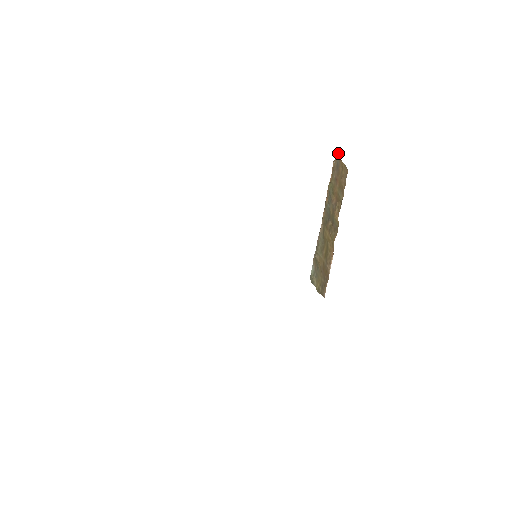
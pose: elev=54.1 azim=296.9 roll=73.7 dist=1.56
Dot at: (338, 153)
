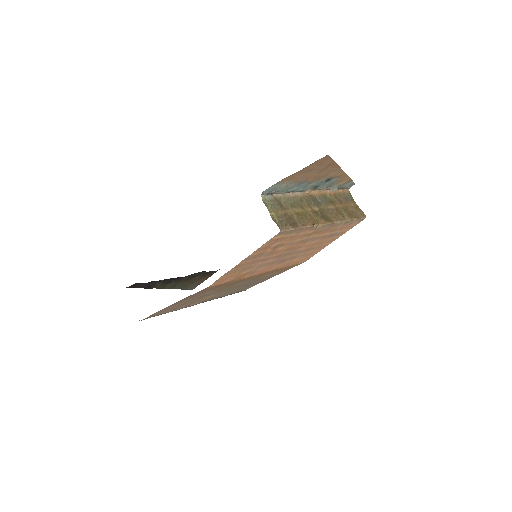
Dot at: (351, 196)
